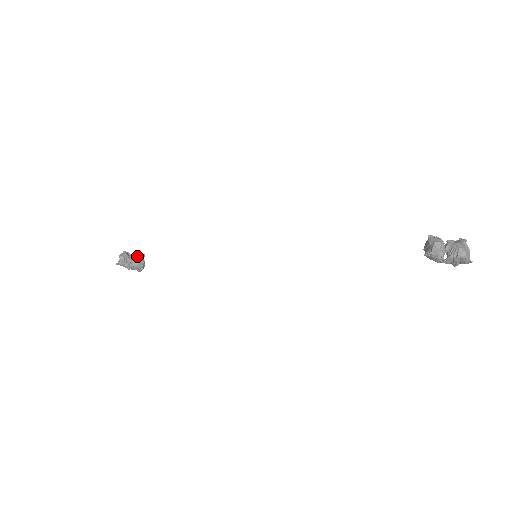
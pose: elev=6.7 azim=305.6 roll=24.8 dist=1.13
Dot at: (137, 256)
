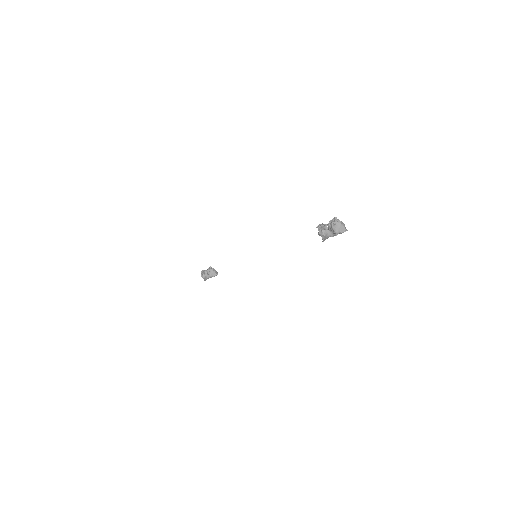
Dot at: (208, 271)
